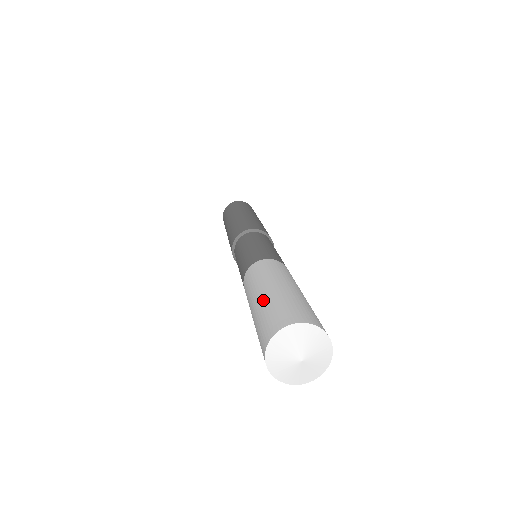
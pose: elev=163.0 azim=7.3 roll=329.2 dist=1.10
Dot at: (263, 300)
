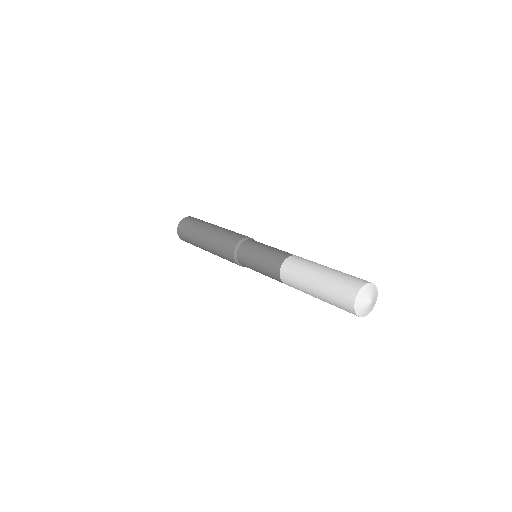
Dot at: (326, 277)
